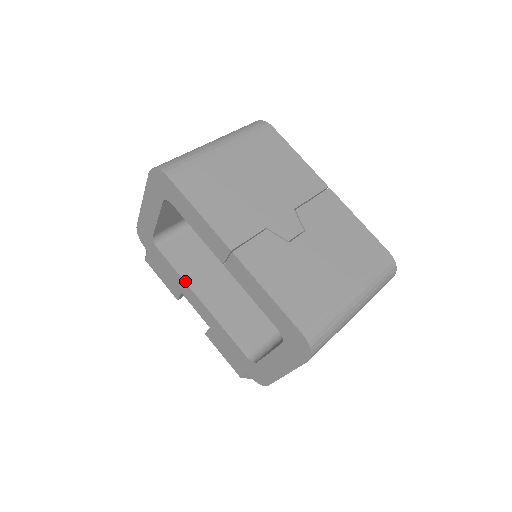
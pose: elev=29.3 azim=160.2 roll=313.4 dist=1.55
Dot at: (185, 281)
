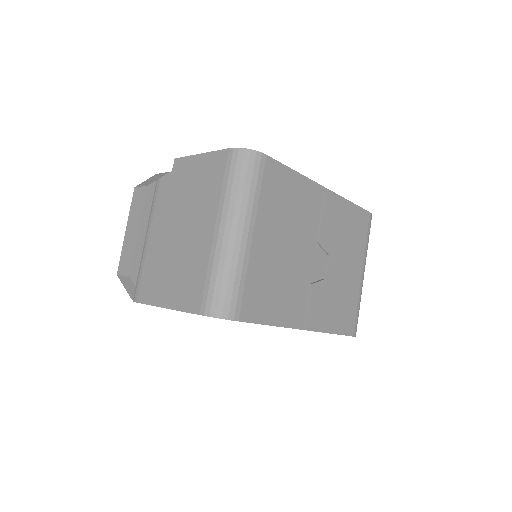
Dot at: occluded
